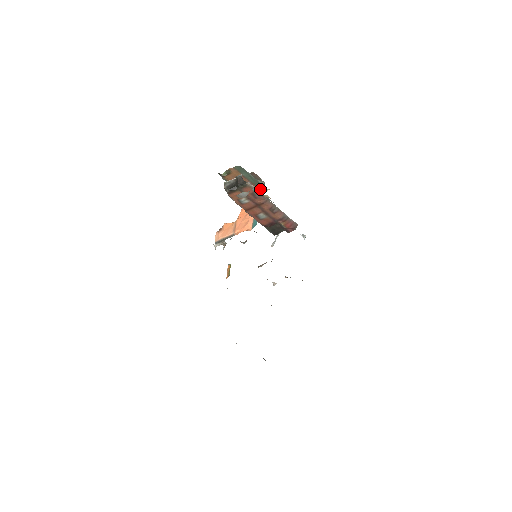
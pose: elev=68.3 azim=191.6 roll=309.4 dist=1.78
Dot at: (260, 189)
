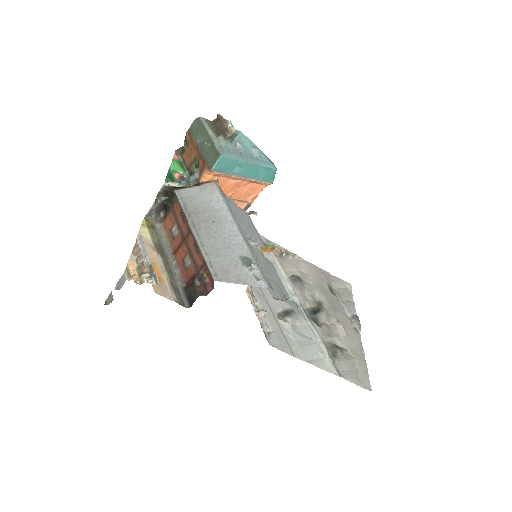
Dot at: (123, 282)
